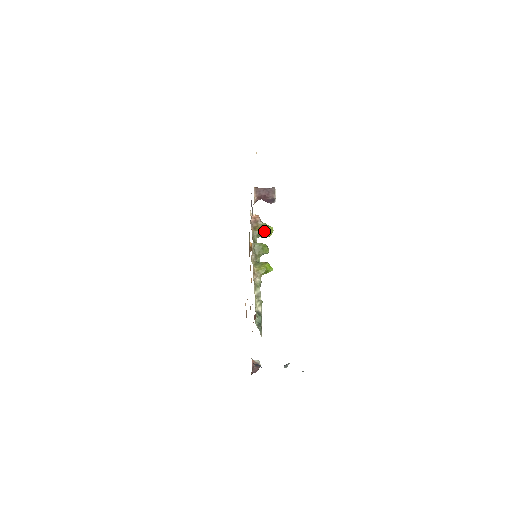
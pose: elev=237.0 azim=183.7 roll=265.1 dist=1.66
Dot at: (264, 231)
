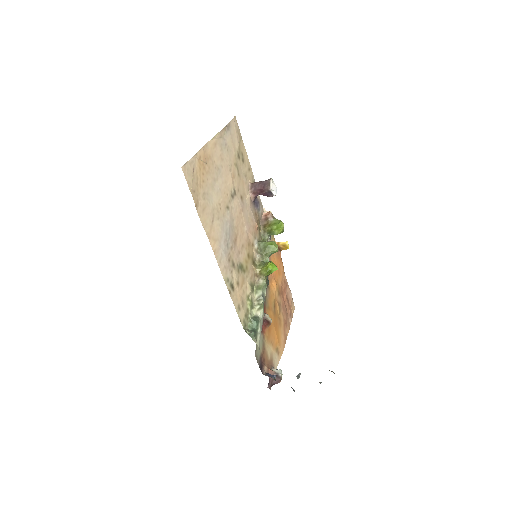
Dot at: (273, 228)
